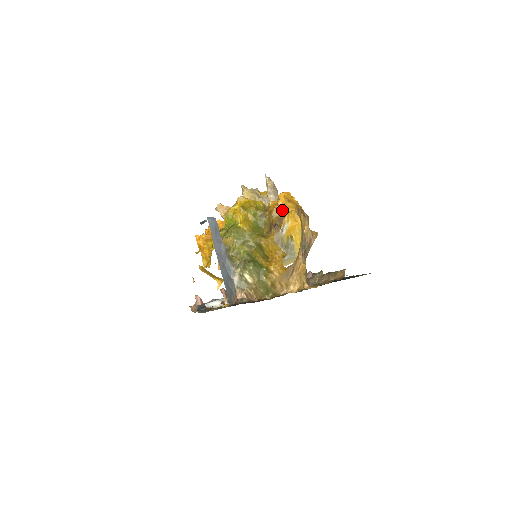
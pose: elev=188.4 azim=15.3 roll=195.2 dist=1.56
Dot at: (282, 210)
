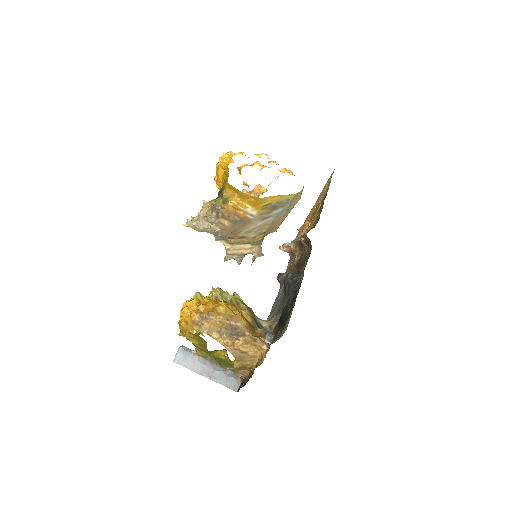
Dot at: (191, 333)
